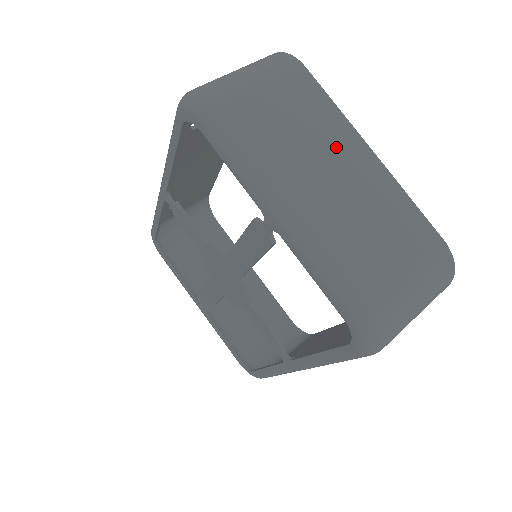
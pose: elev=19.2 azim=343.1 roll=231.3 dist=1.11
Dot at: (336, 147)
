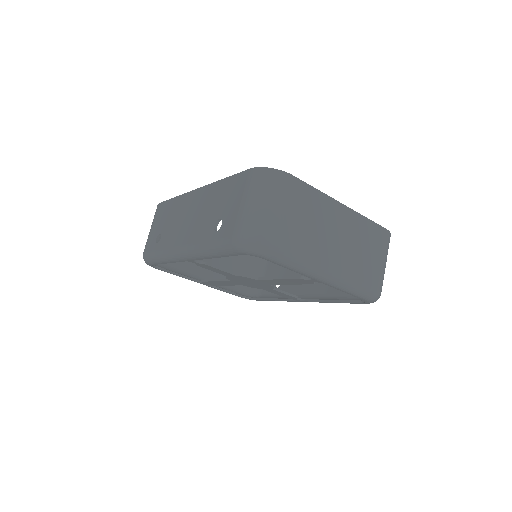
Dot at: (330, 218)
